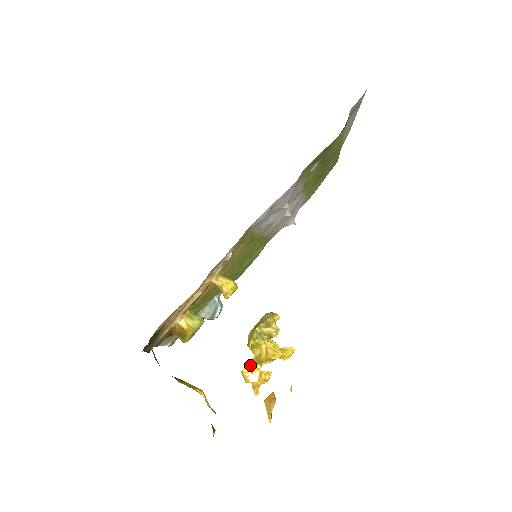
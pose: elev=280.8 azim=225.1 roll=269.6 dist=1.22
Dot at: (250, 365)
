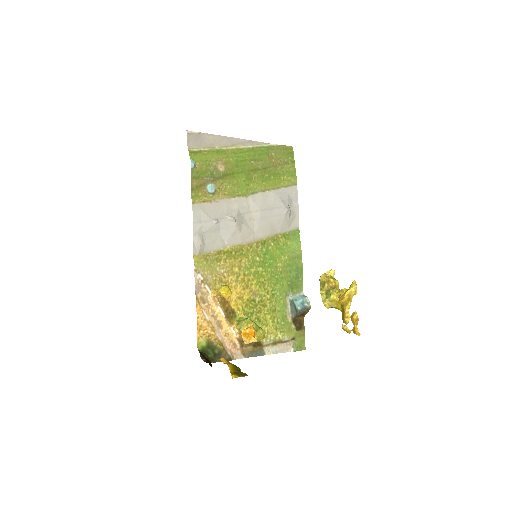
Dot at: (343, 319)
